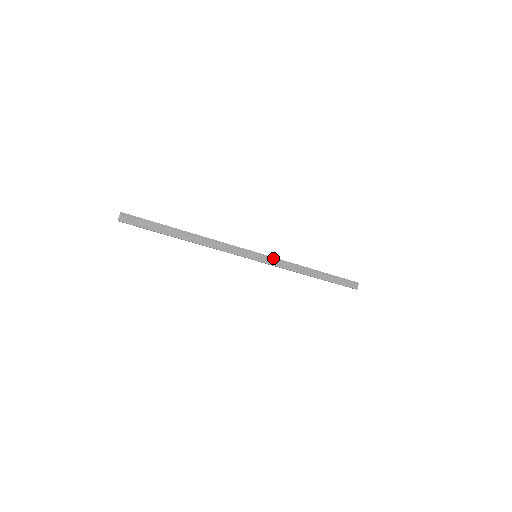
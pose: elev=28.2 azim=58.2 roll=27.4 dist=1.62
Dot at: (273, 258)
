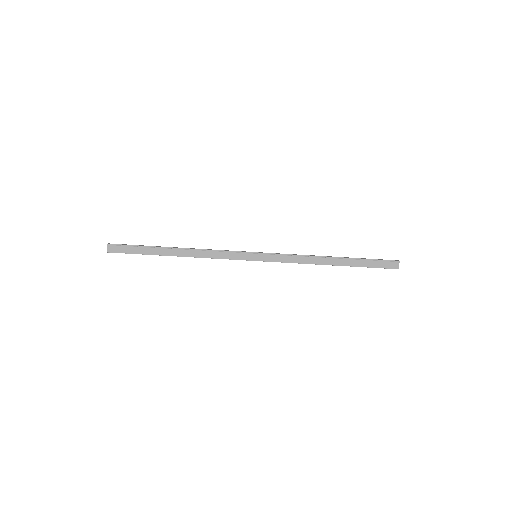
Dot at: (276, 254)
